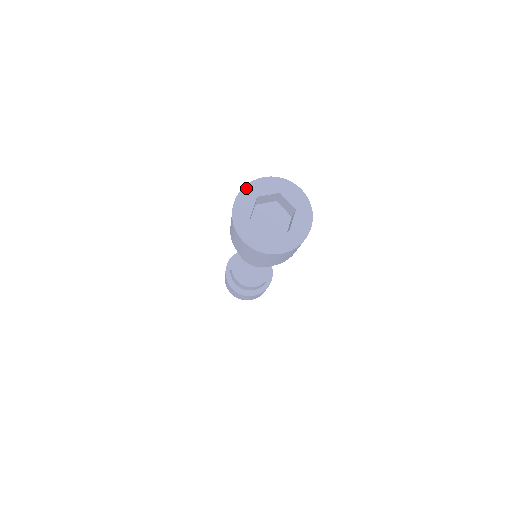
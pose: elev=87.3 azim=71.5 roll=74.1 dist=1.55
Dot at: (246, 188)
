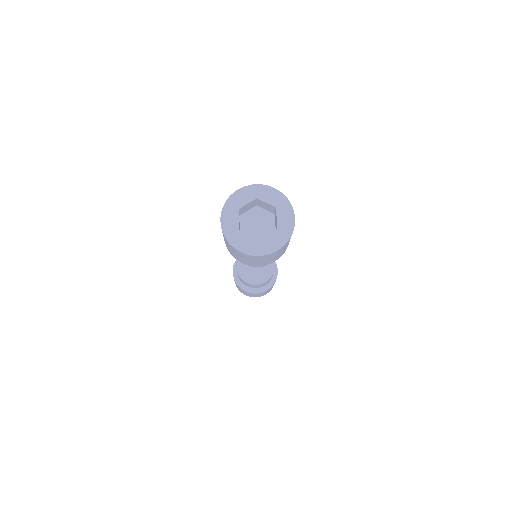
Dot at: (226, 205)
